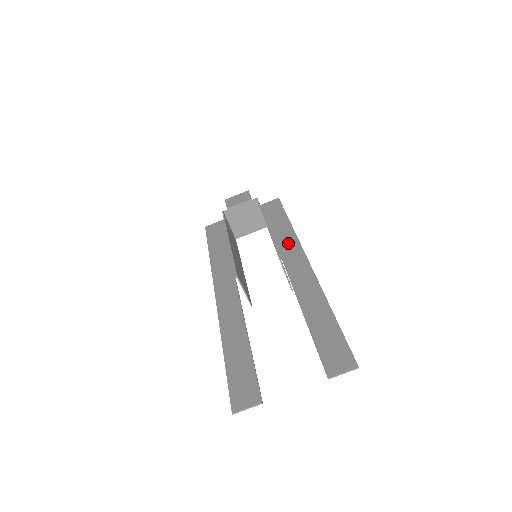
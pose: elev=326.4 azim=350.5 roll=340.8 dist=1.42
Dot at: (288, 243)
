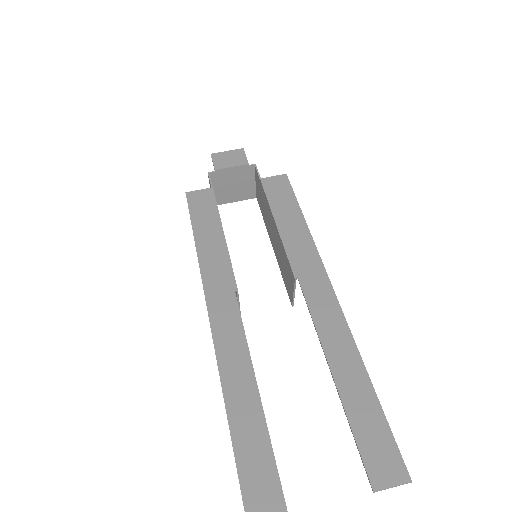
Dot at: (305, 254)
